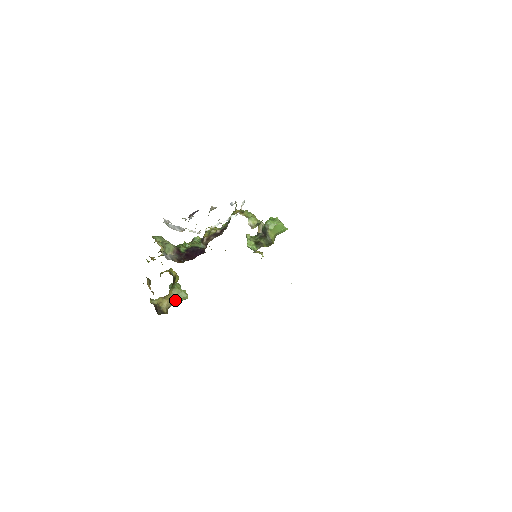
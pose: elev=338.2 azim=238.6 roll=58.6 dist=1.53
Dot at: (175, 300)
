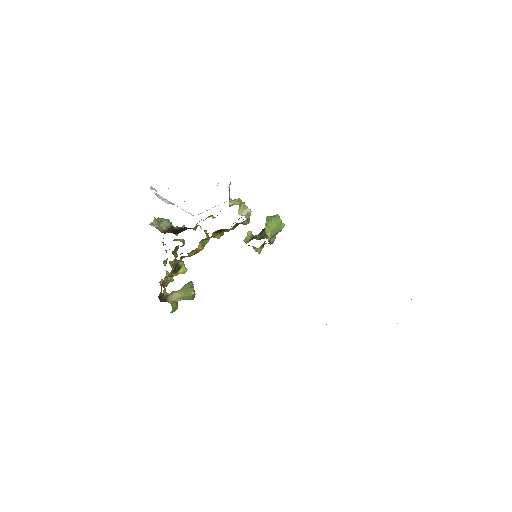
Dot at: (182, 295)
